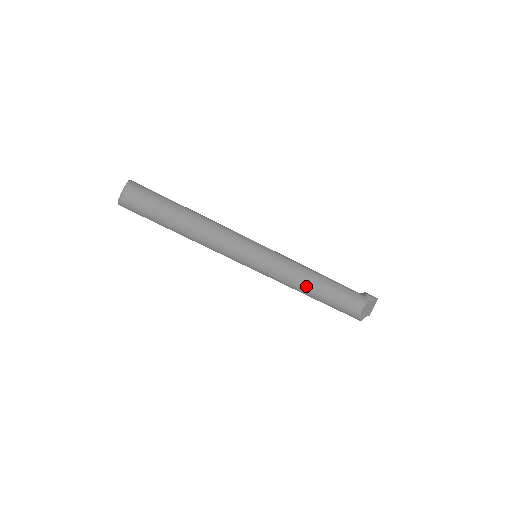
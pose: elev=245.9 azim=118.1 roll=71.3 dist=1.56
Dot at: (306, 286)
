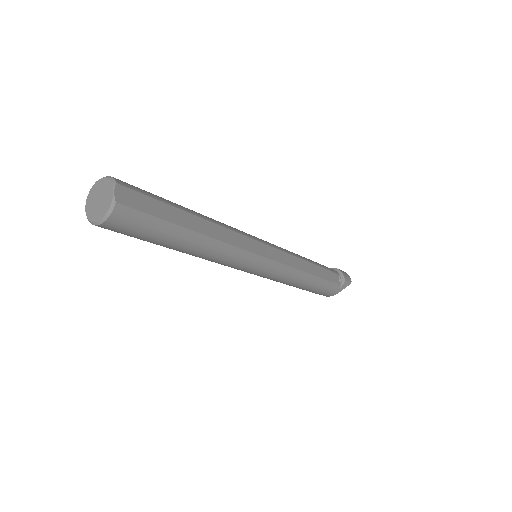
Dot at: occluded
